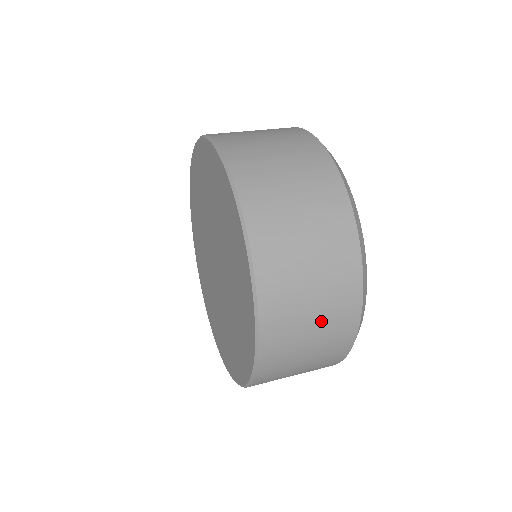
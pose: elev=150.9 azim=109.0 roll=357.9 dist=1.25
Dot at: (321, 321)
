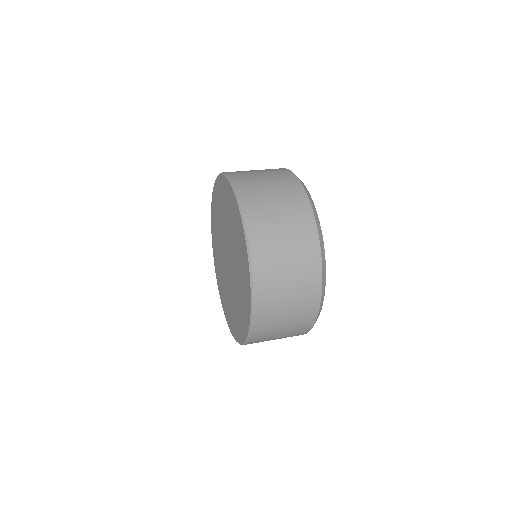
Dot at: (283, 336)
